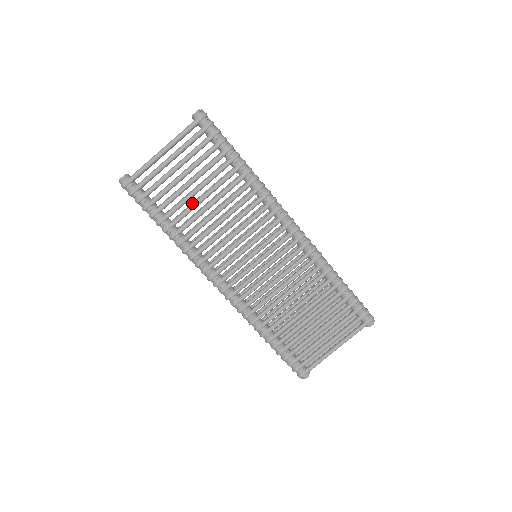
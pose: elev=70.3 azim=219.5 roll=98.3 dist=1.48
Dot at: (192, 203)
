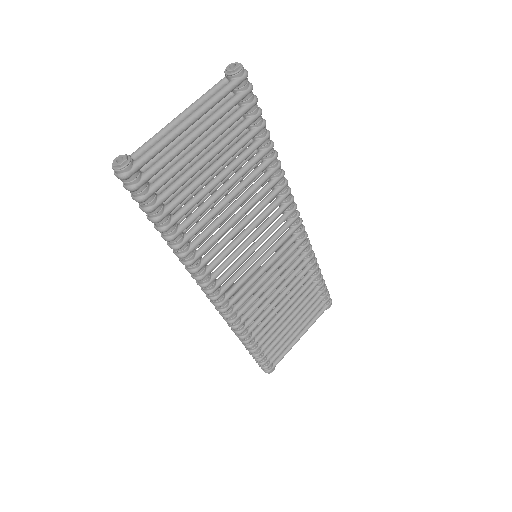
Dot at: (209, 198)
